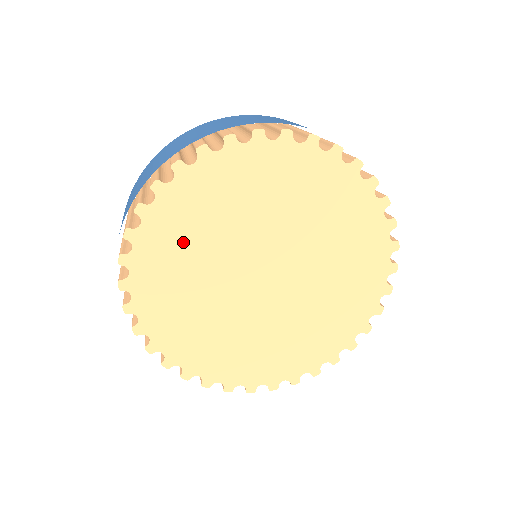
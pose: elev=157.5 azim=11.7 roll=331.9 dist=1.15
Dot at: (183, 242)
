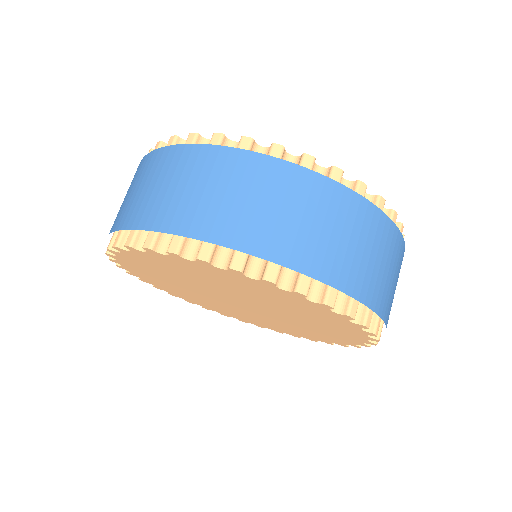
Dot at: (158, 277)
